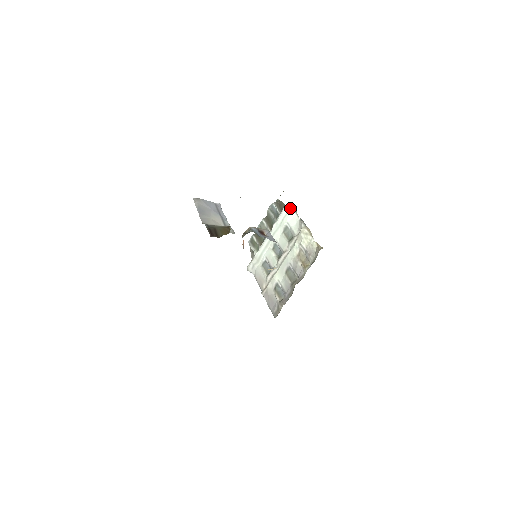
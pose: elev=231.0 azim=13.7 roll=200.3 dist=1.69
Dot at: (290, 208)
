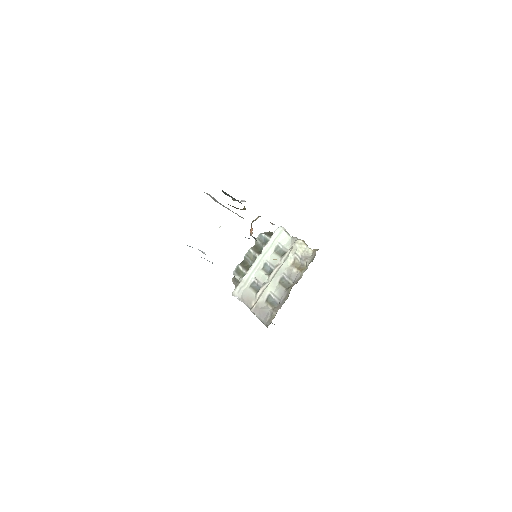
Dot at: (281, 230)
